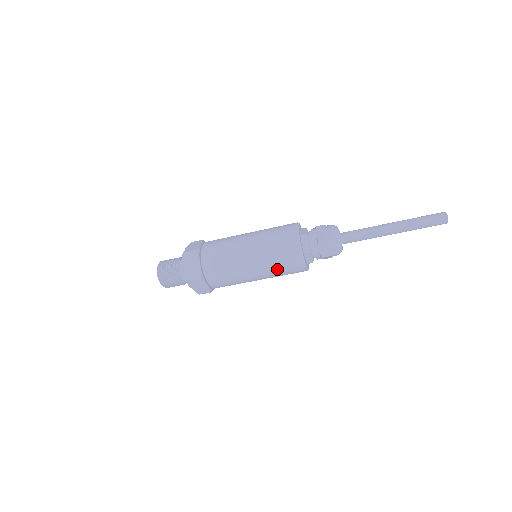
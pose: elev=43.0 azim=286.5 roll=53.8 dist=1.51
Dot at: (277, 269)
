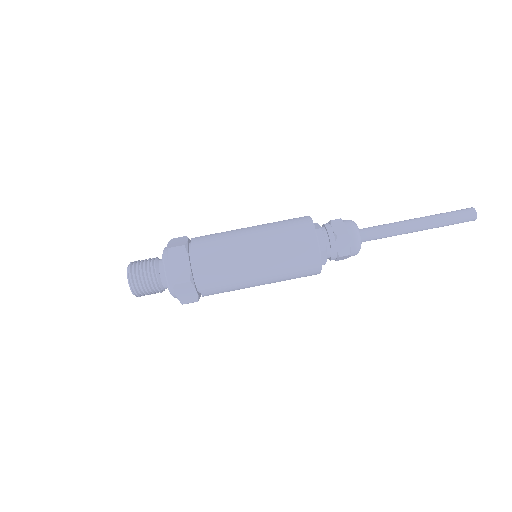
Dot at: (287, 270)
